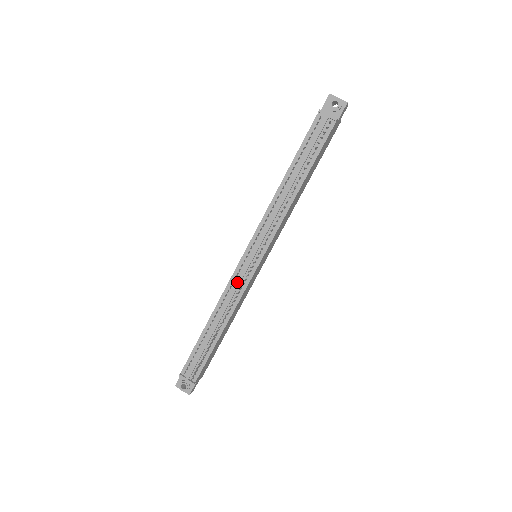
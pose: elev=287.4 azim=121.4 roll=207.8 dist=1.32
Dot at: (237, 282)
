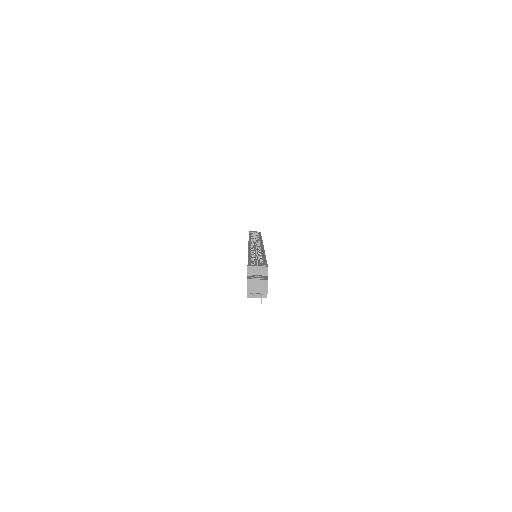
Dot at: occluded
